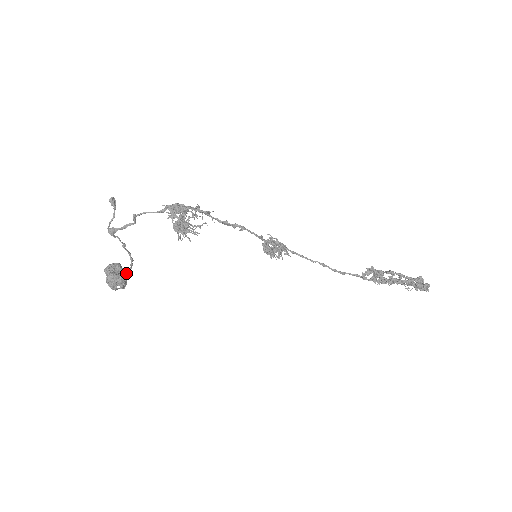
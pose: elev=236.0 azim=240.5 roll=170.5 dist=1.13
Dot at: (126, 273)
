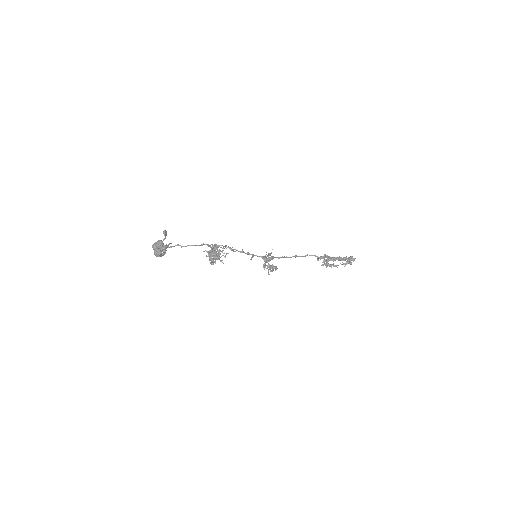
Dot at: occluded
